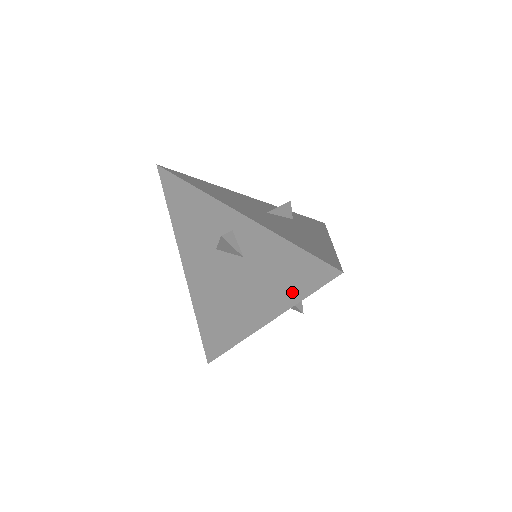
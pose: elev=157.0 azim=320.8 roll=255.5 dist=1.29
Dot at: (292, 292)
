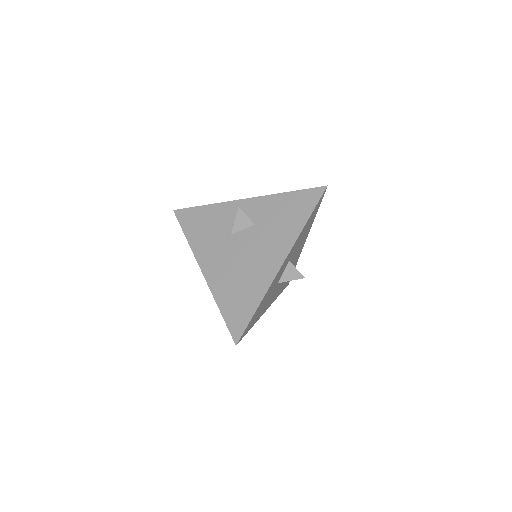
Dot at: (298, 221)
